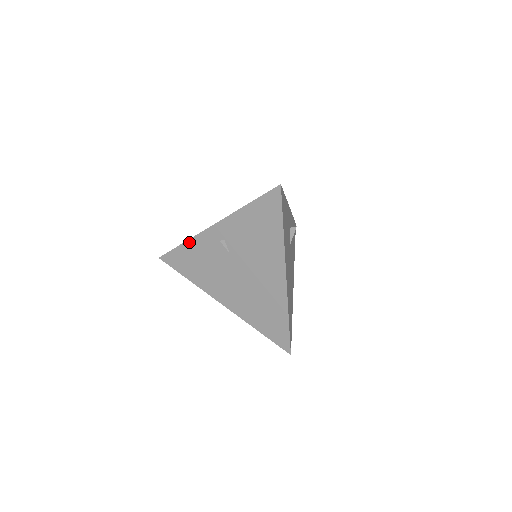
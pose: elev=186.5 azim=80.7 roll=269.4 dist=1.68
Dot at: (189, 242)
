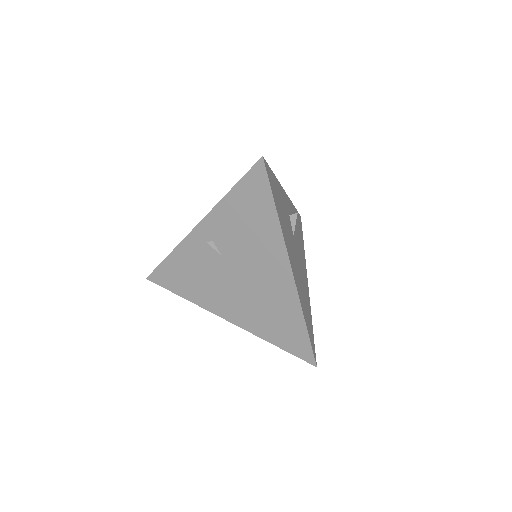
Dot at: (174, 252)
